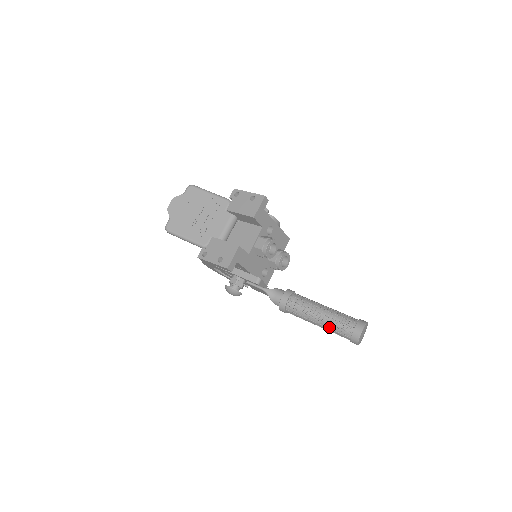
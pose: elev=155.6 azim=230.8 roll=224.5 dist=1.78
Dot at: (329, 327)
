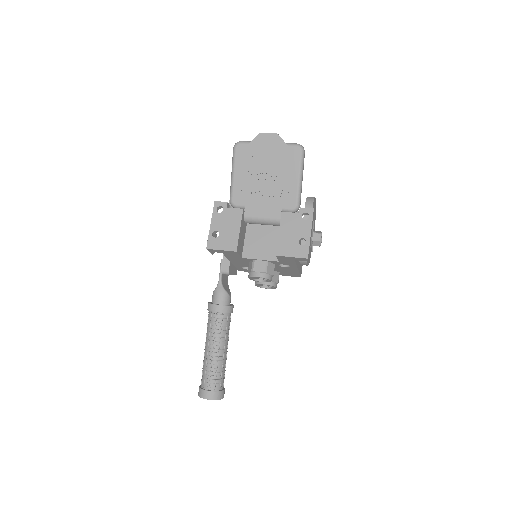
Dot at: (204, 363)
